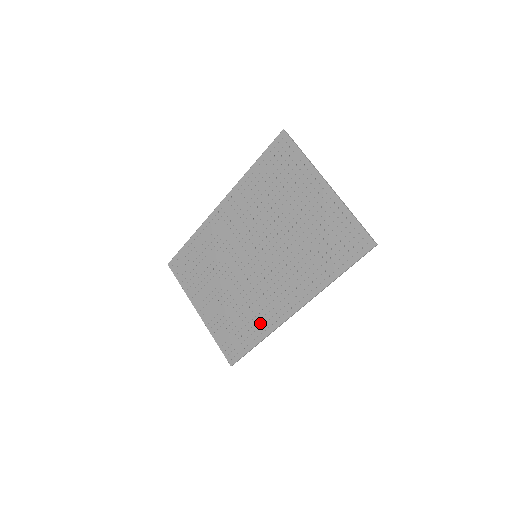
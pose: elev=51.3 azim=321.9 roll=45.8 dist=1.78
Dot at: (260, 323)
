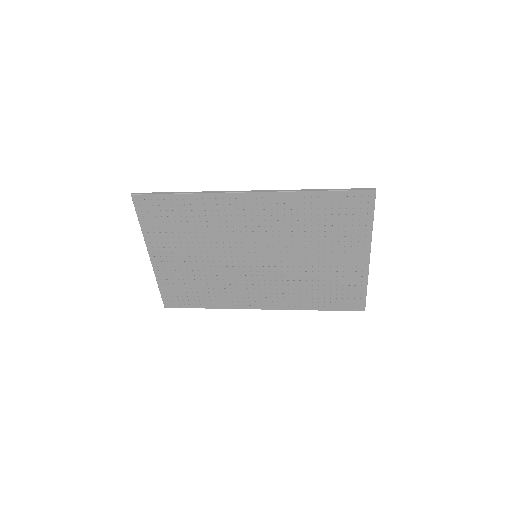
Dot at: (221, 299)
